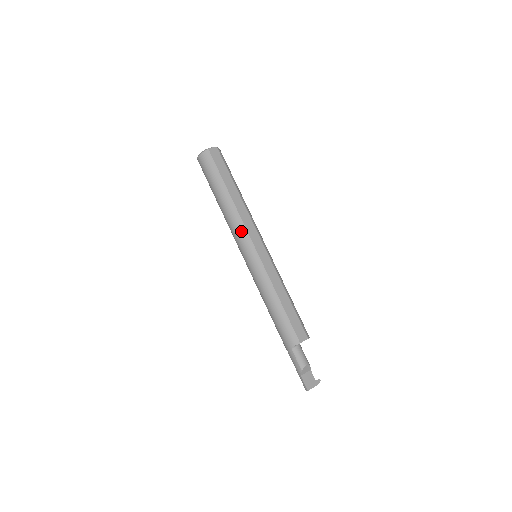
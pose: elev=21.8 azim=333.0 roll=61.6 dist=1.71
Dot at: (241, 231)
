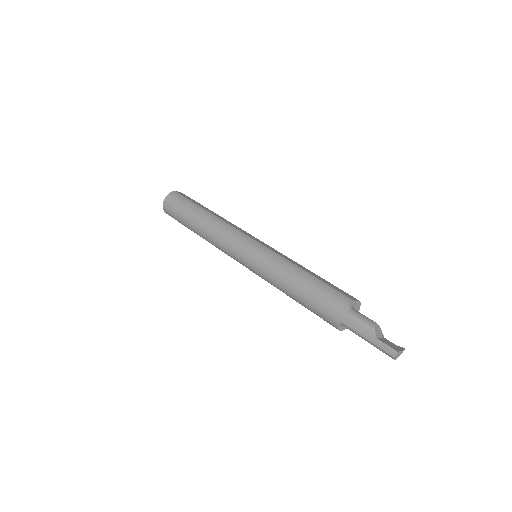
Dot at: (232, 231)
